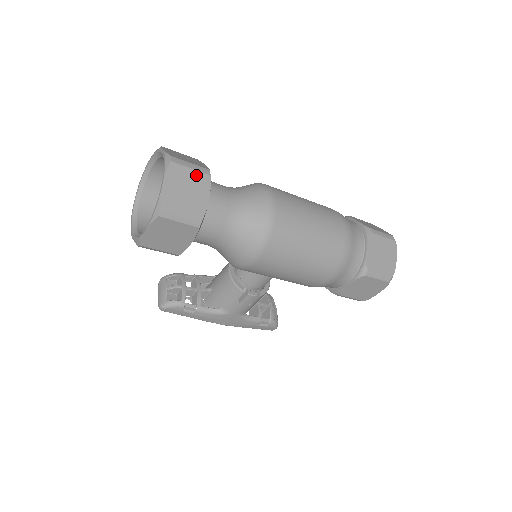
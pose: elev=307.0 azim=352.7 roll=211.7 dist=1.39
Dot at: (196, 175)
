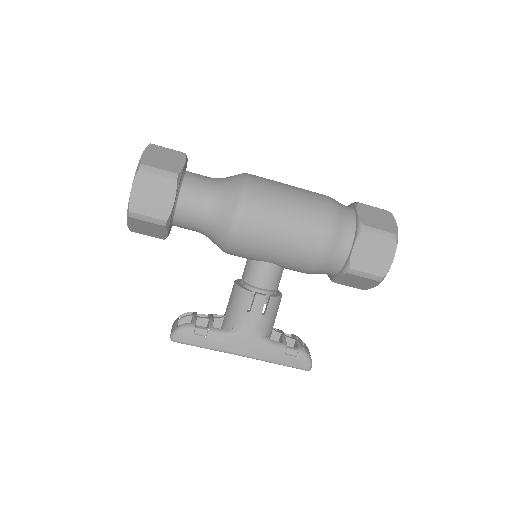
Dot at: (173, 152)
